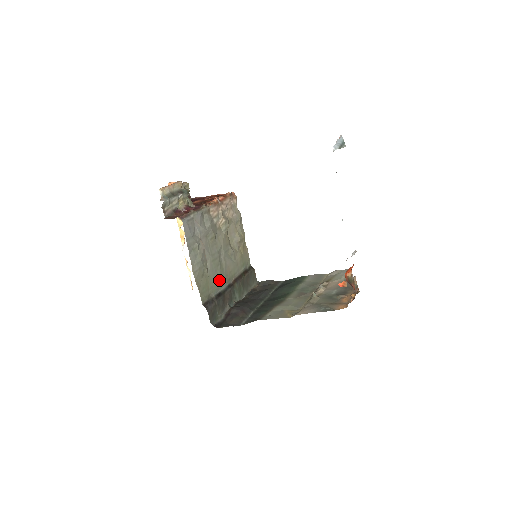
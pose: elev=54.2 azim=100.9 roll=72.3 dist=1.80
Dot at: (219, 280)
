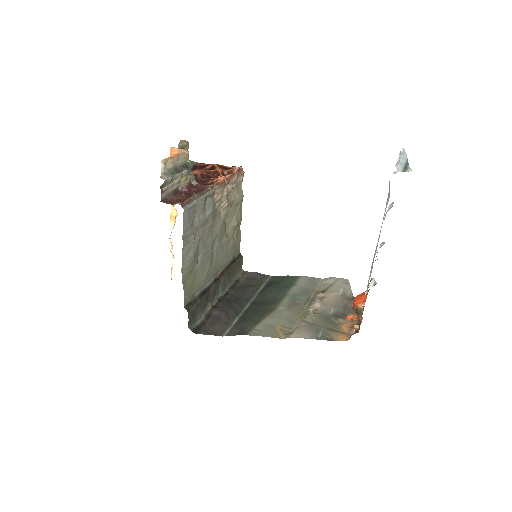
Dot at: (206, 275)
